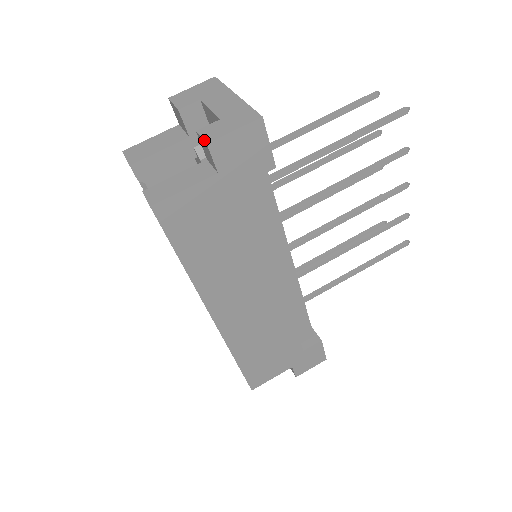
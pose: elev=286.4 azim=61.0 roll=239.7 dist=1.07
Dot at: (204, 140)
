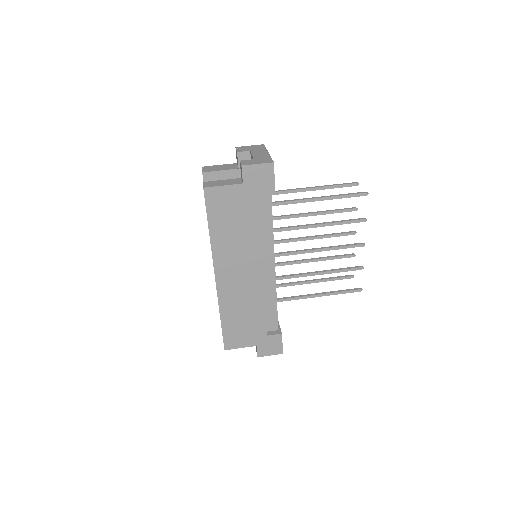
Dot at: (241, 164)
